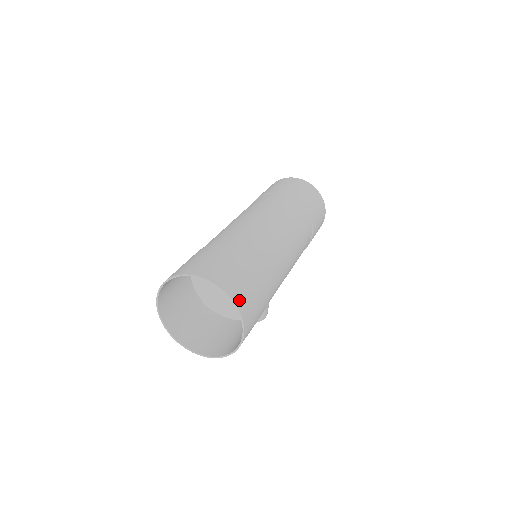
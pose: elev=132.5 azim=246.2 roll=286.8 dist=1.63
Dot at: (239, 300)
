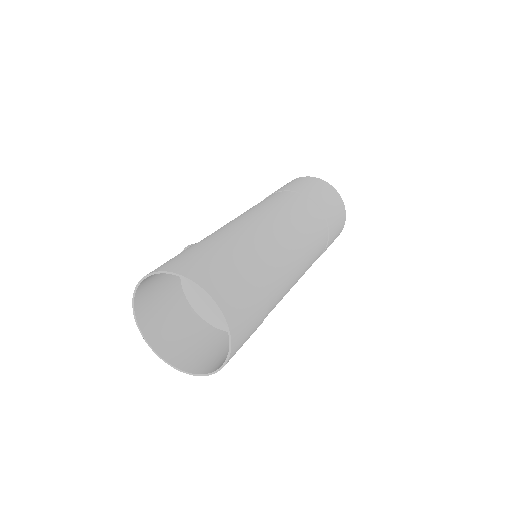
Dot at: occluded
